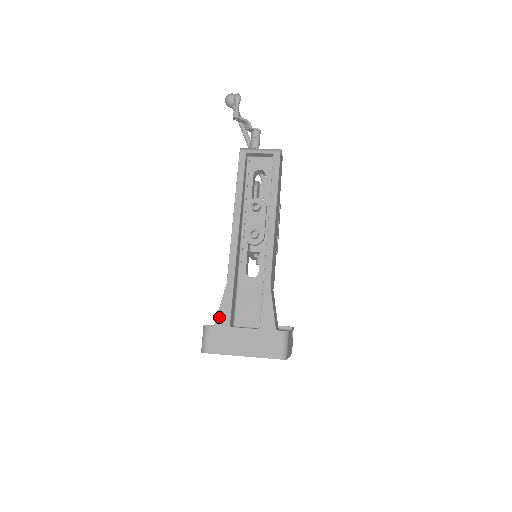
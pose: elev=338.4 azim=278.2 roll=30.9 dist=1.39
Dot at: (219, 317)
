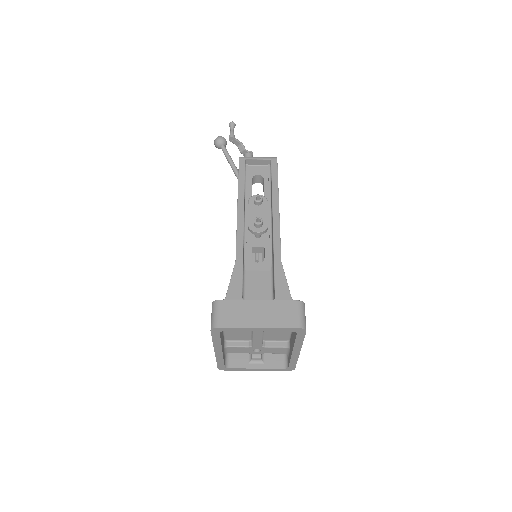
Dot at: (230, 291)
